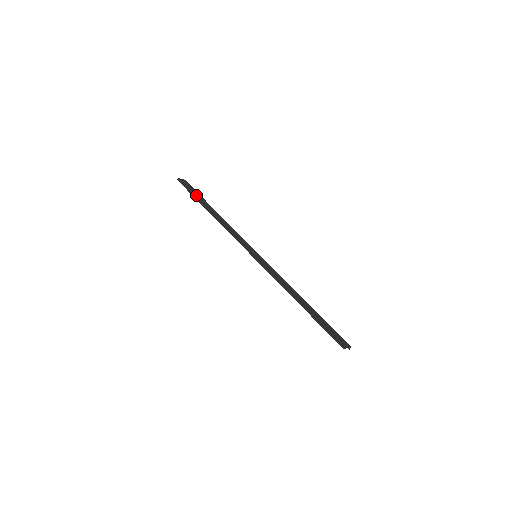
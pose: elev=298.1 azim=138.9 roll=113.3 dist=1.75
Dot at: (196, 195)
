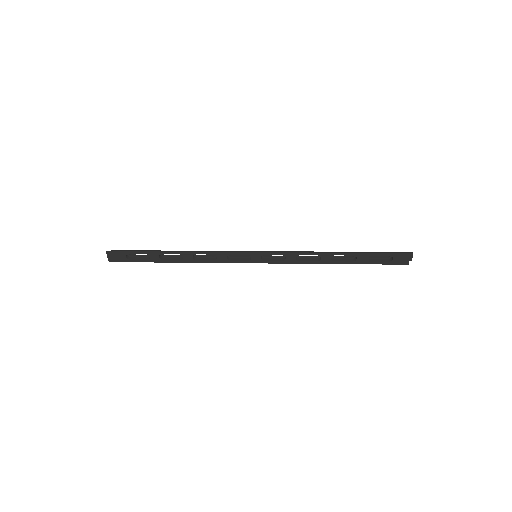
Dot at: (142, 251)
